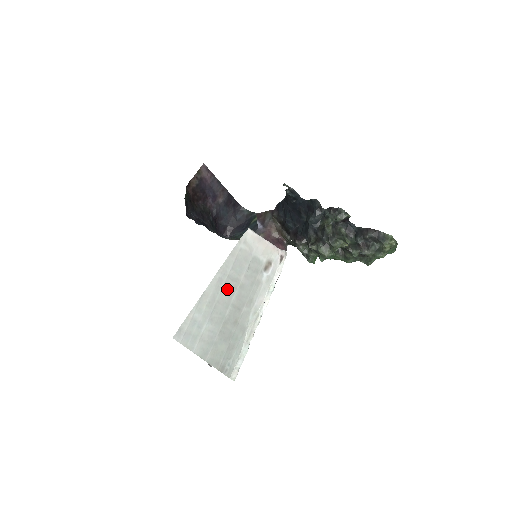
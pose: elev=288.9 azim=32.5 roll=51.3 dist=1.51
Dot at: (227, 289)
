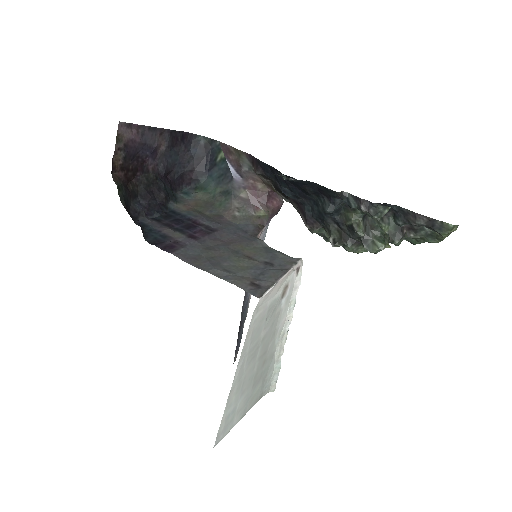
Dot at: (250, 360)
